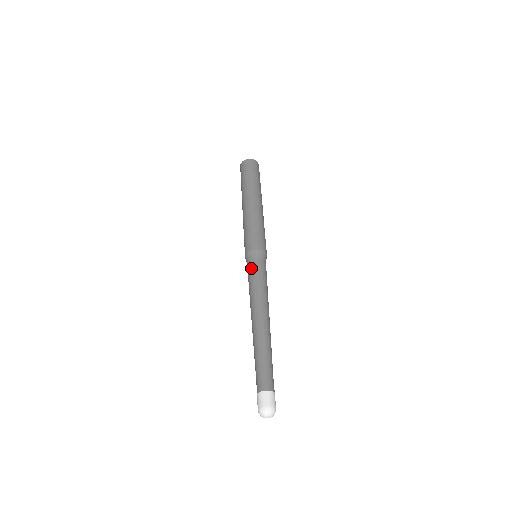
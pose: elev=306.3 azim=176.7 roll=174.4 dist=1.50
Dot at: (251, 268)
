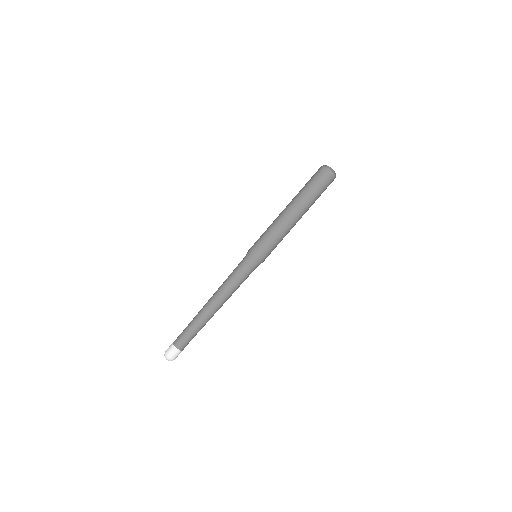
Dot at: (239, 263)
